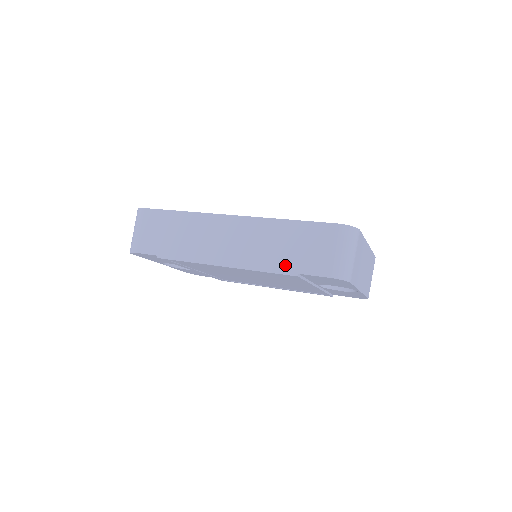
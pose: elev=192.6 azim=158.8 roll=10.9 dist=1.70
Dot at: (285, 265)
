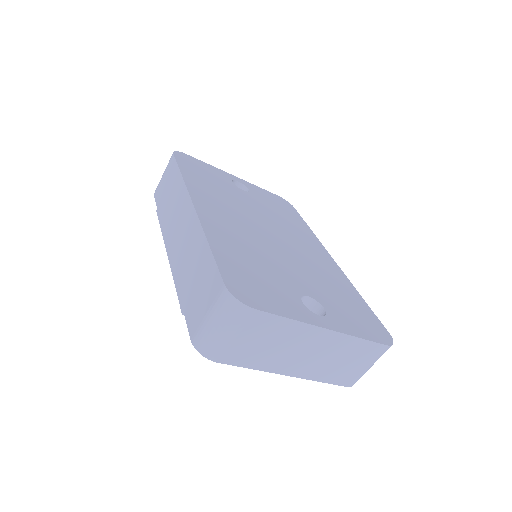
Dot at: (184, 293)
